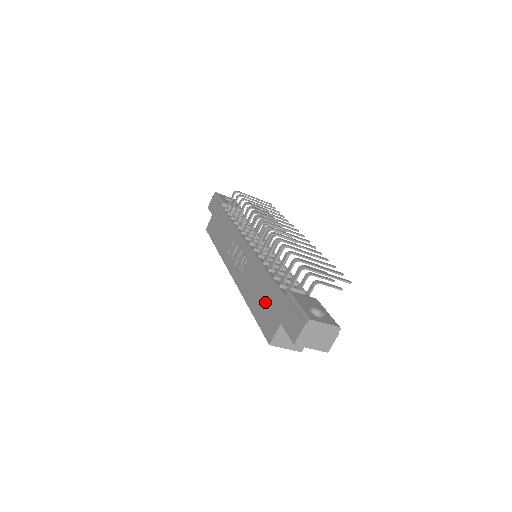
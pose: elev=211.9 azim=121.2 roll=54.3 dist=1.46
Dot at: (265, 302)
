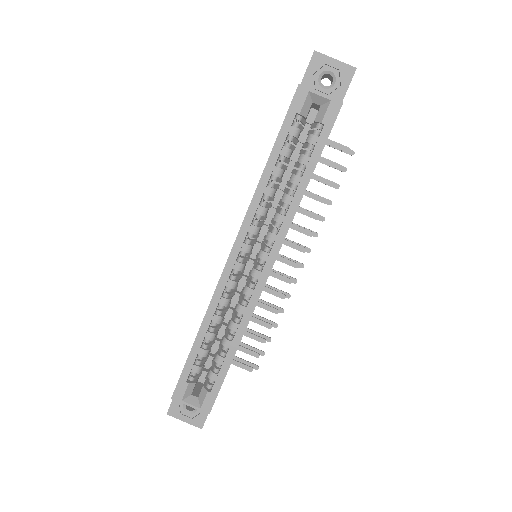
Dot at: occluded
